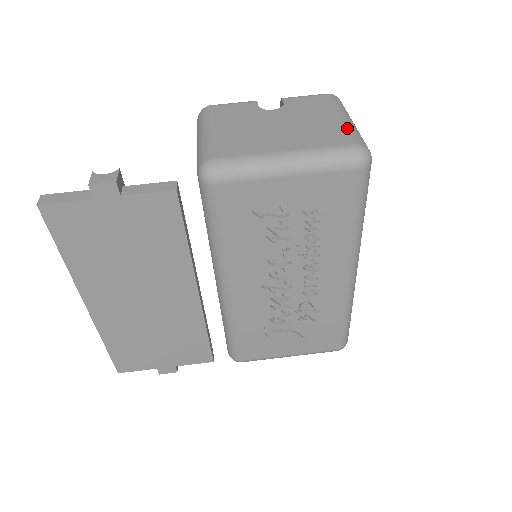
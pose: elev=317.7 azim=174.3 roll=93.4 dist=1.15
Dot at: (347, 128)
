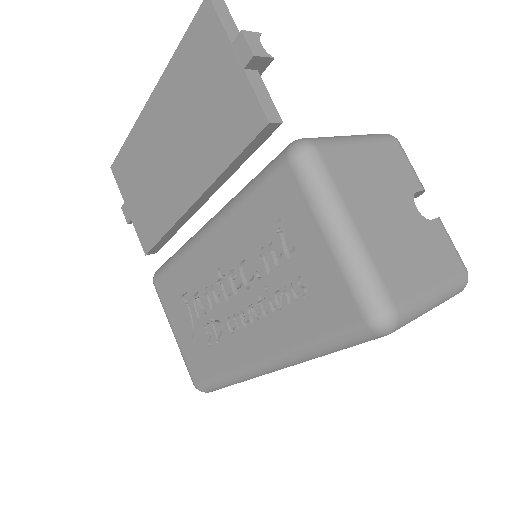
Dot at: (418, 295)
